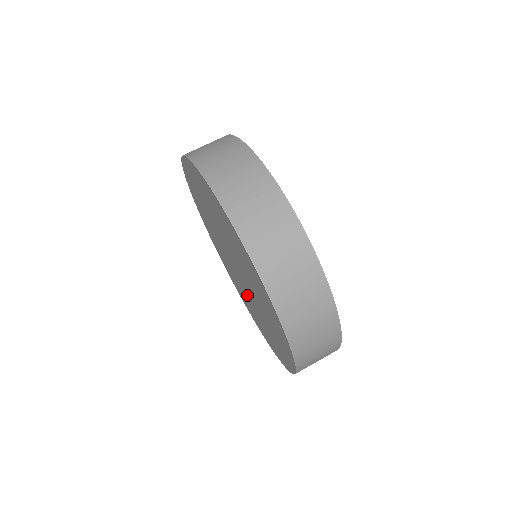
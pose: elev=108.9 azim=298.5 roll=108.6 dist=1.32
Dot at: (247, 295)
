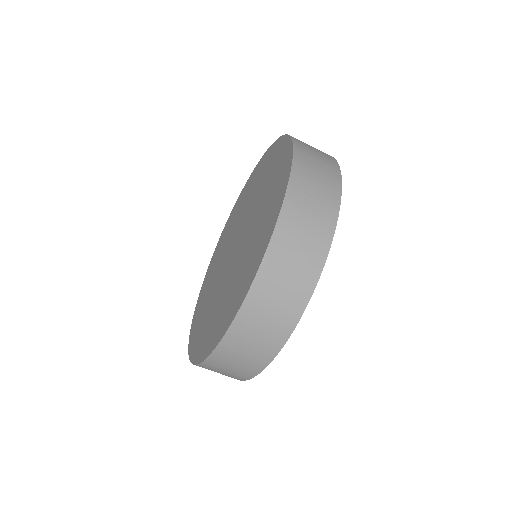
Dot at: (228, 246)
